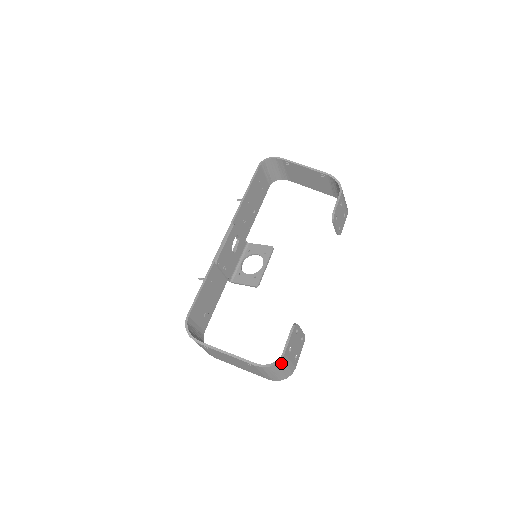
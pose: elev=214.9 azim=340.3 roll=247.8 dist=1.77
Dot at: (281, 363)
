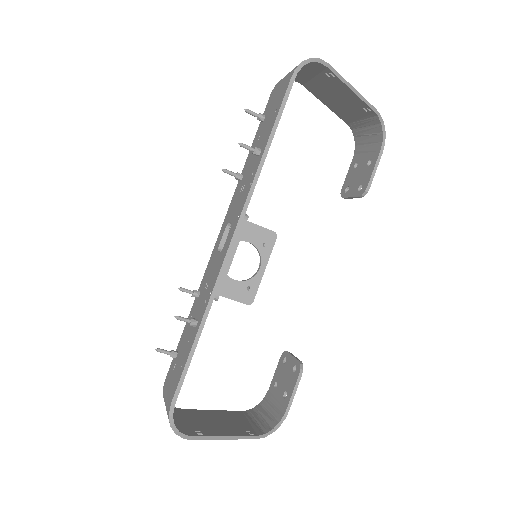
Dot at: (280, 418)
